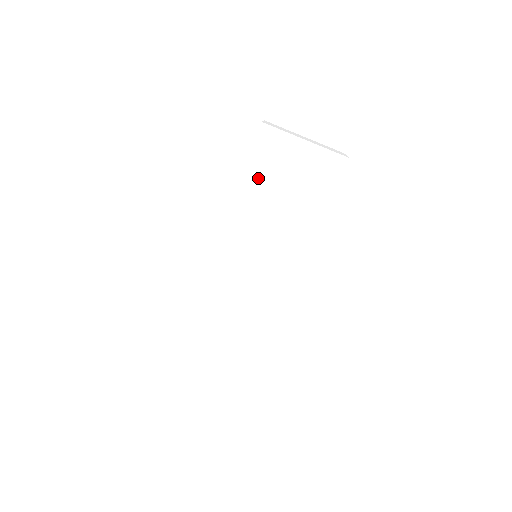
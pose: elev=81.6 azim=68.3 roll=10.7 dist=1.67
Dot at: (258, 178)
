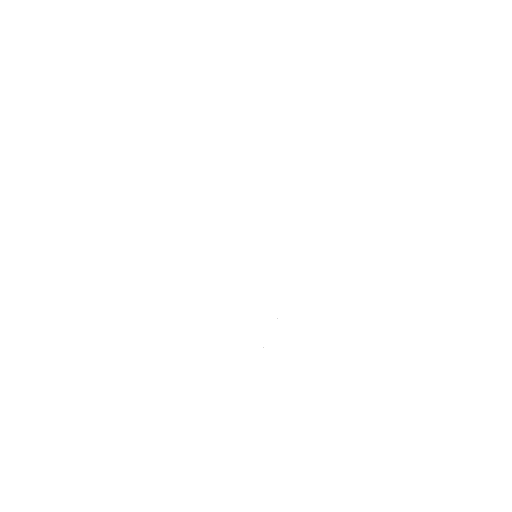
Dot at: (240, 162)
